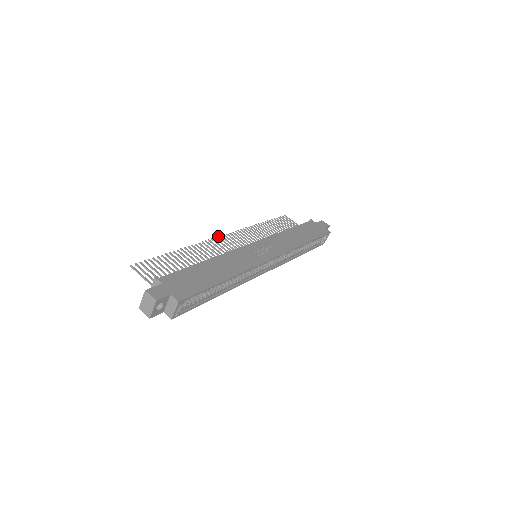
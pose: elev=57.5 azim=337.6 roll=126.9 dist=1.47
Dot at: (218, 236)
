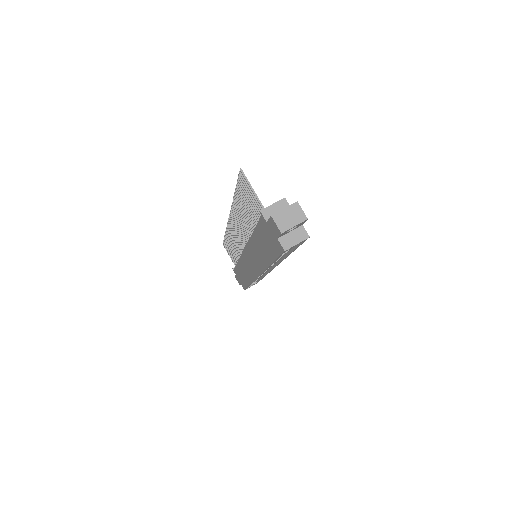
Dot at: (230, 214)
